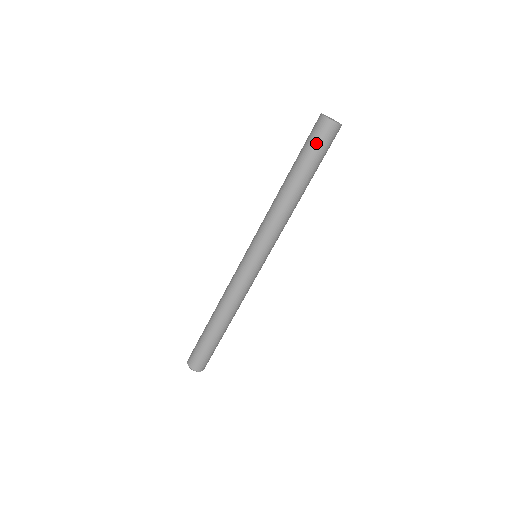
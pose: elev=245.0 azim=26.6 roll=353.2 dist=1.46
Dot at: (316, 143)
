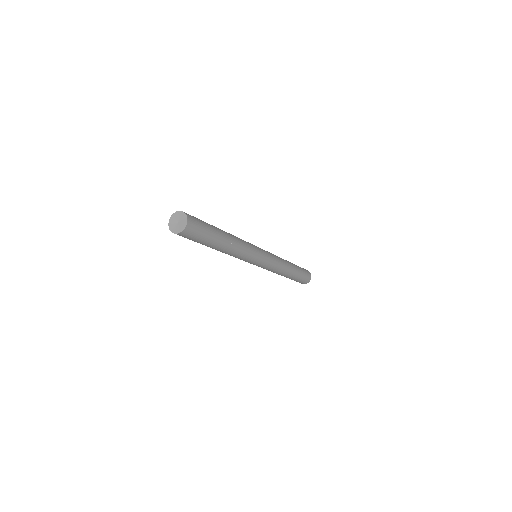
Dot at: (197, 238)
